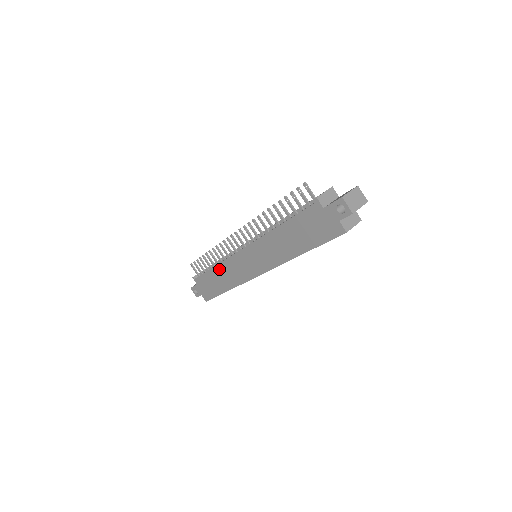
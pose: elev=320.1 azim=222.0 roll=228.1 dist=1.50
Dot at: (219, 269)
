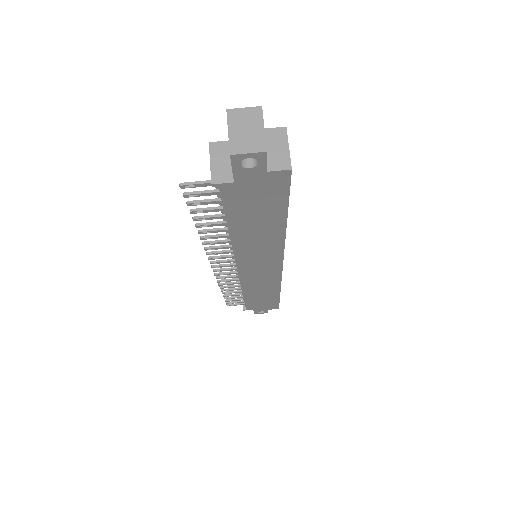
Dot at: (249, 292)
